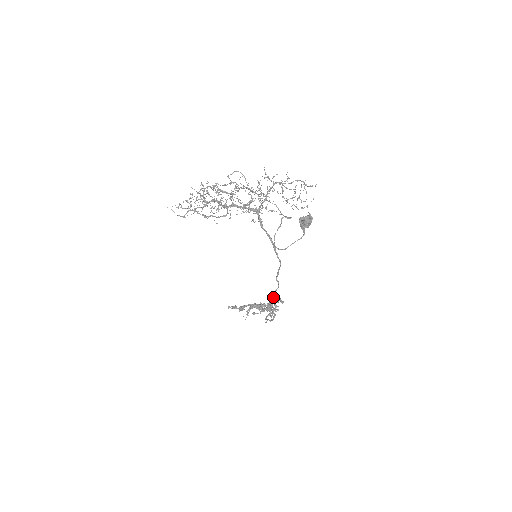
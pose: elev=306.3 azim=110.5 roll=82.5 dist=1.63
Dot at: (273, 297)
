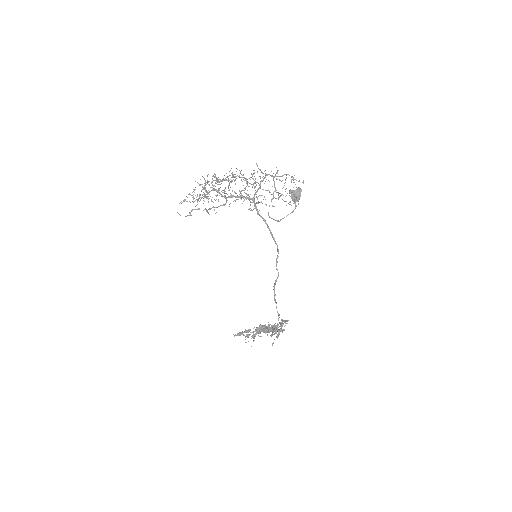
Dot at: (274, 288)
